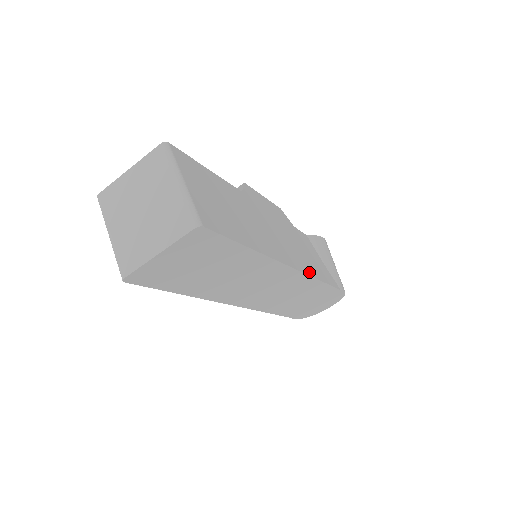
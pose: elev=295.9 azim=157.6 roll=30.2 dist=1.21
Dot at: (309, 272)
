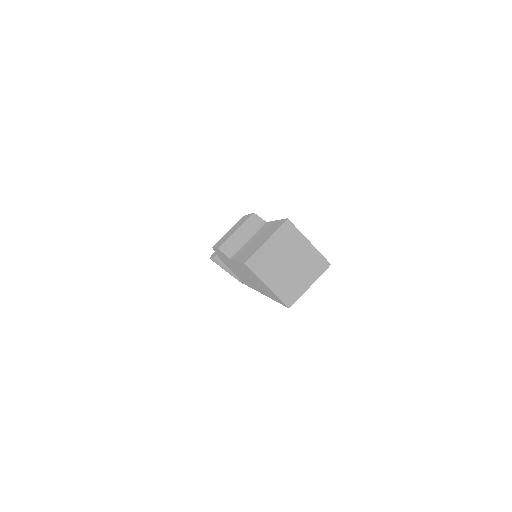
Dot at: occluded
